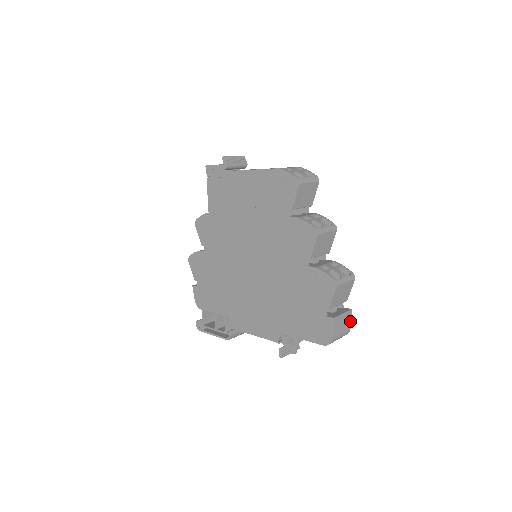
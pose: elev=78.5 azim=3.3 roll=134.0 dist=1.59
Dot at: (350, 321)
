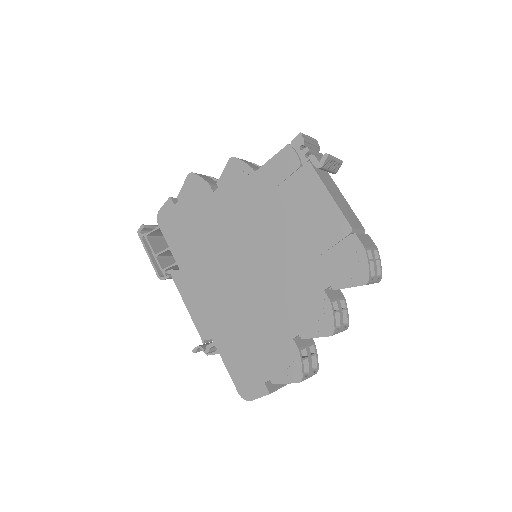
Dot at: occluded
